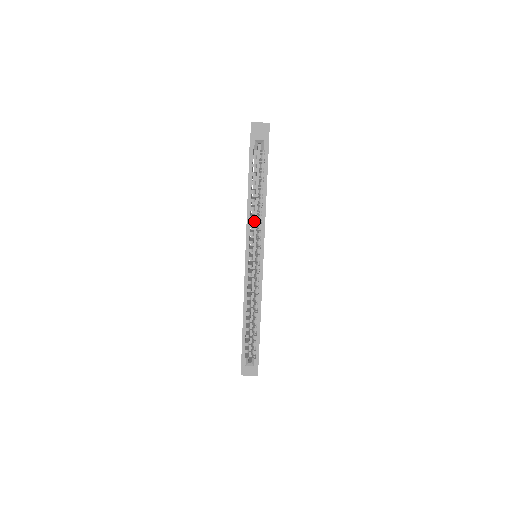
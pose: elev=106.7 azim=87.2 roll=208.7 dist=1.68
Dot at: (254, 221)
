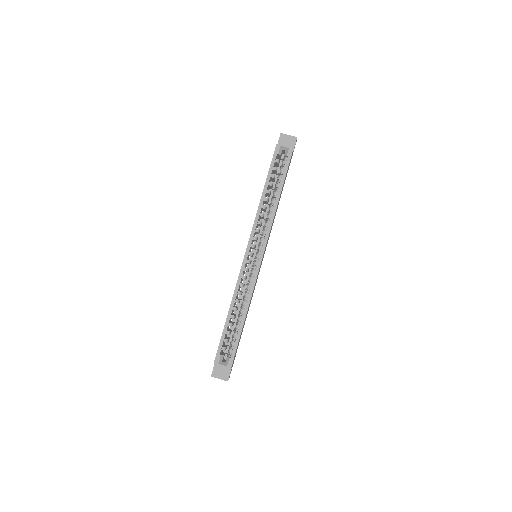
Dot at: (262, 223)
